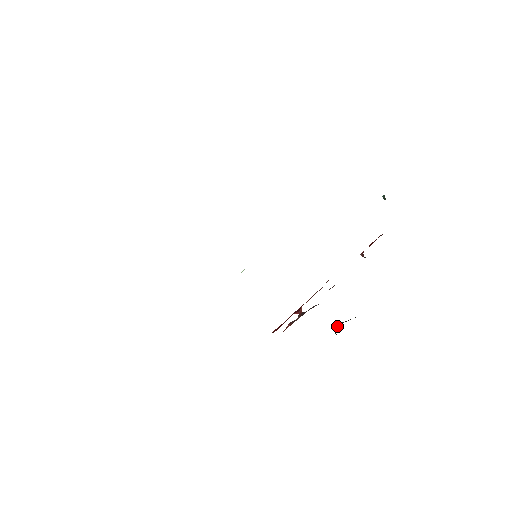
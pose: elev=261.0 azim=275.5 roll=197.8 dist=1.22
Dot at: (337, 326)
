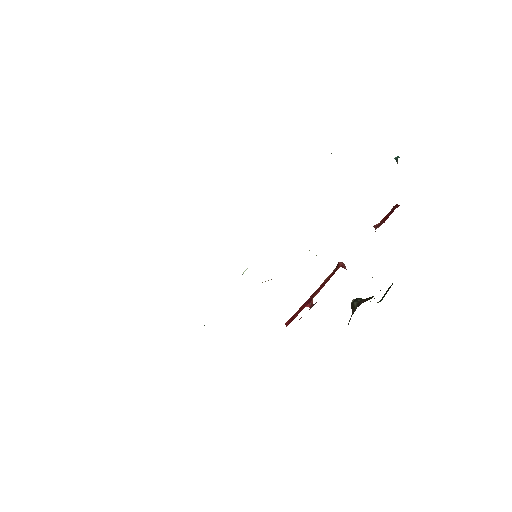
Dot at: (353, 305)
